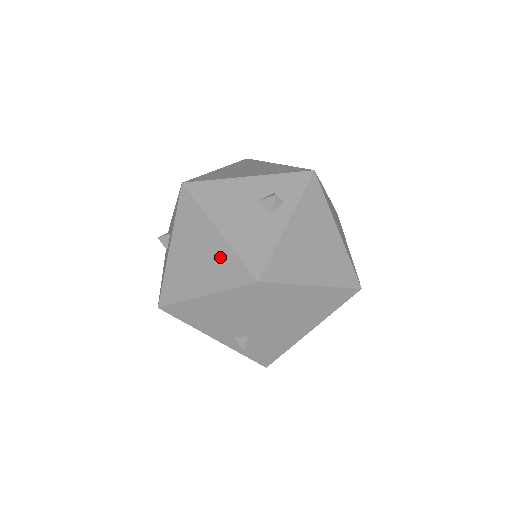
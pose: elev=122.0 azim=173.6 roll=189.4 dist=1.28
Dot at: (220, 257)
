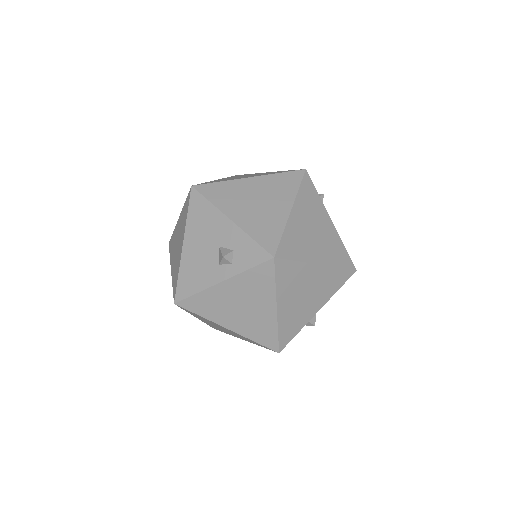
Dot at: (178, 263)
